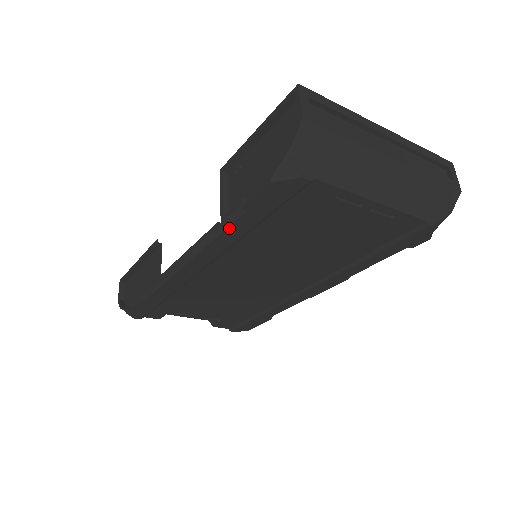
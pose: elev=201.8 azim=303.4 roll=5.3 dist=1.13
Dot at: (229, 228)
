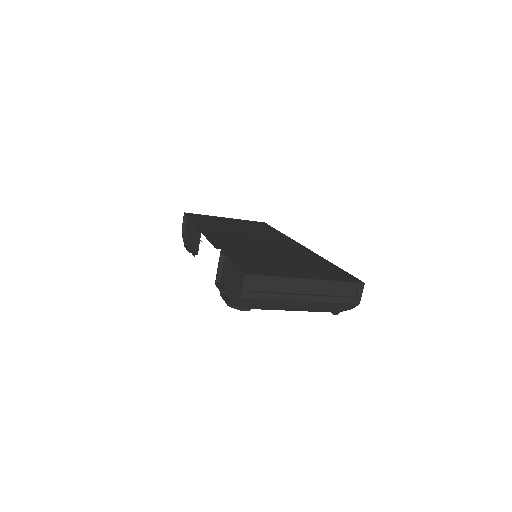
Dot at: occluded
